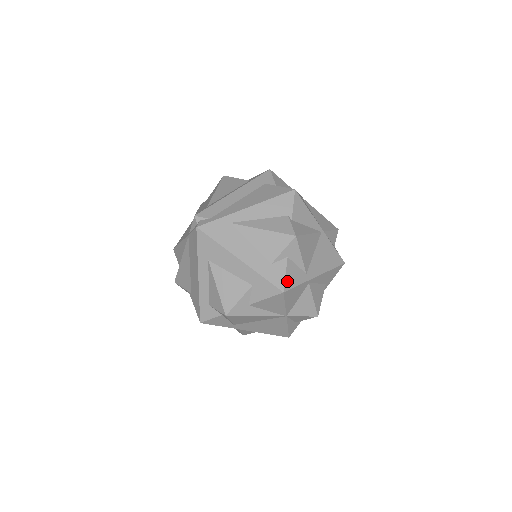
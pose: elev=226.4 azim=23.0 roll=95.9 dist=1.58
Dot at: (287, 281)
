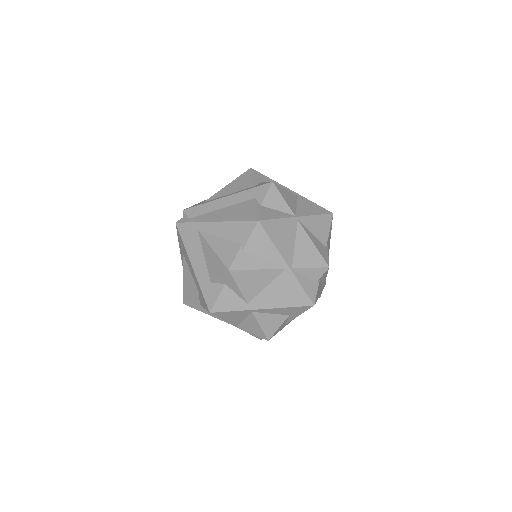
Dot at: (218, 304)
